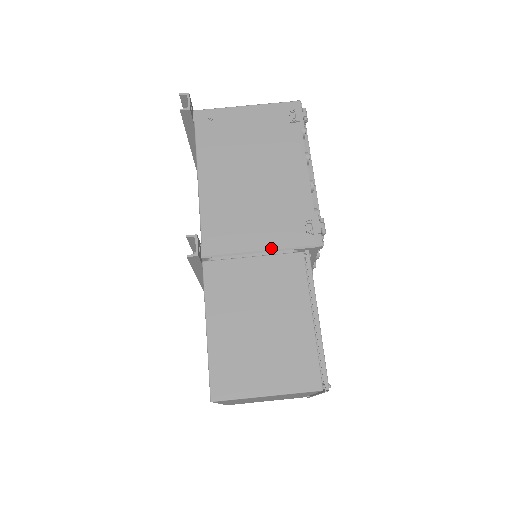
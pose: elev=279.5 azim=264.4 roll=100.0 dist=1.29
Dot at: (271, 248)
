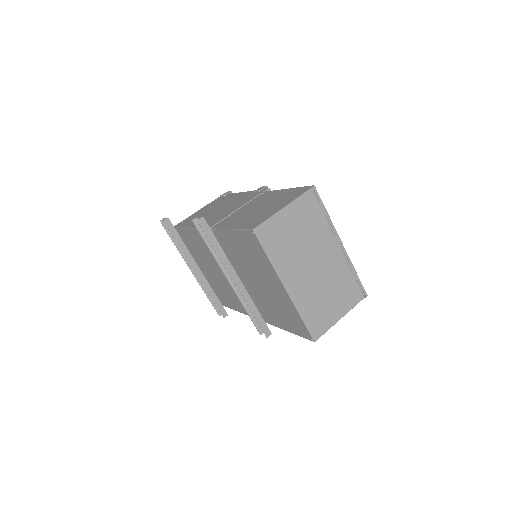
Dot at: (244, 204)
